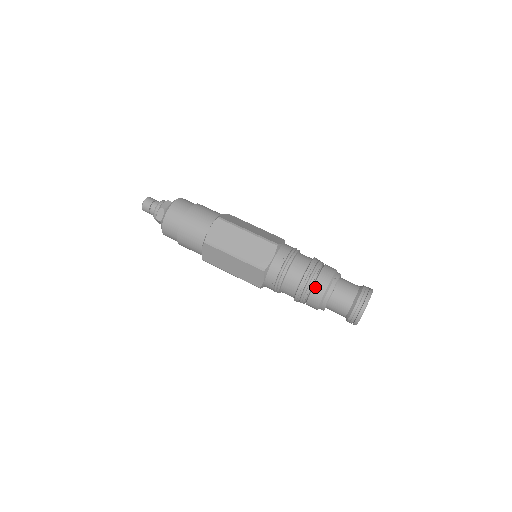
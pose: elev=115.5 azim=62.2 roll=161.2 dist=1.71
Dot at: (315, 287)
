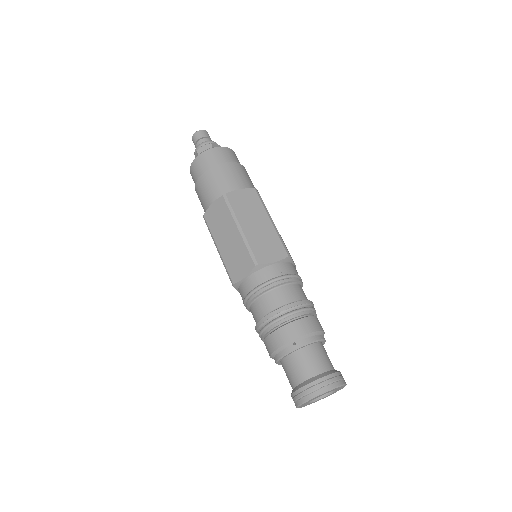
Dot at: (268, 339)
